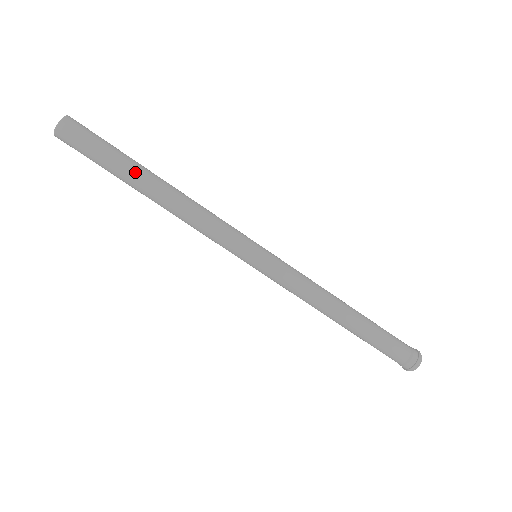
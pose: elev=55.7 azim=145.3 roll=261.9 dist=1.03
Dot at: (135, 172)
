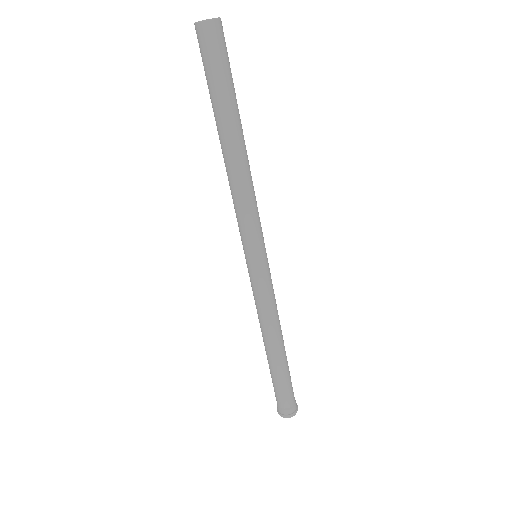
Dot at: (231, 117)
